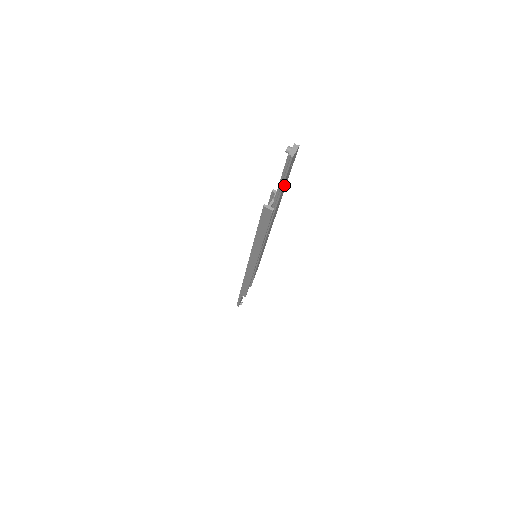
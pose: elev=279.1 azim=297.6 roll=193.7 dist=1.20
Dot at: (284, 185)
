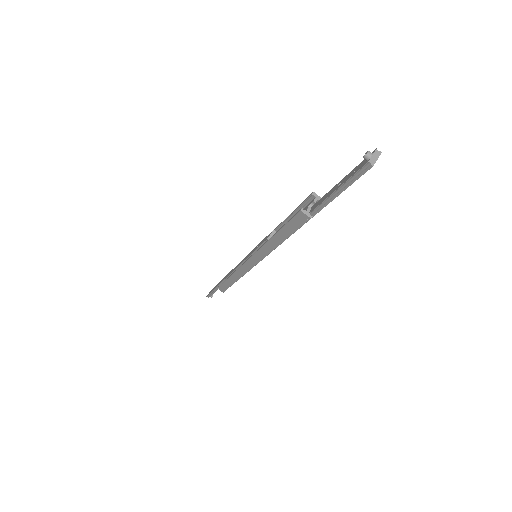
Dot at: (338, 193)
